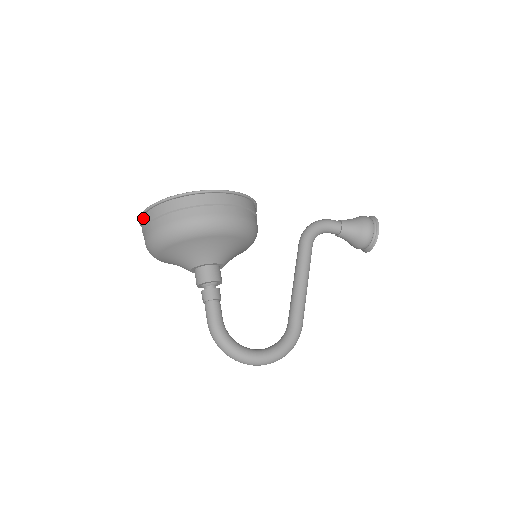
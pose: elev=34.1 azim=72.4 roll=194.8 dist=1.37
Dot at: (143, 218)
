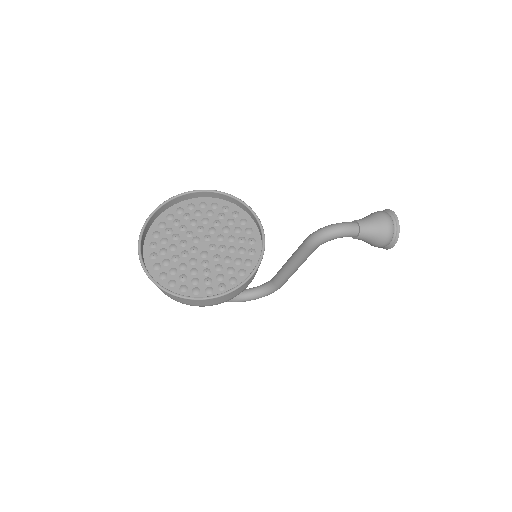
Dot at: (143, 262)
